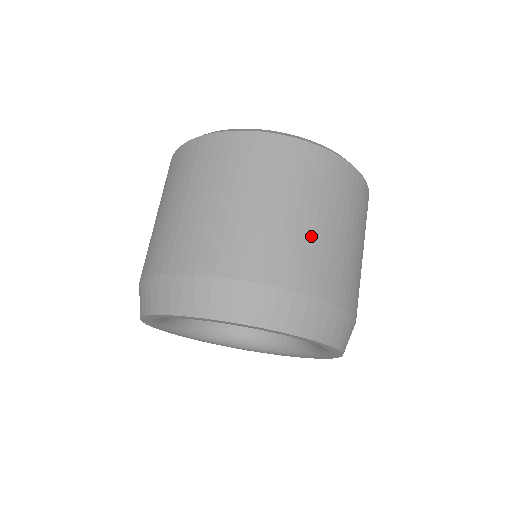
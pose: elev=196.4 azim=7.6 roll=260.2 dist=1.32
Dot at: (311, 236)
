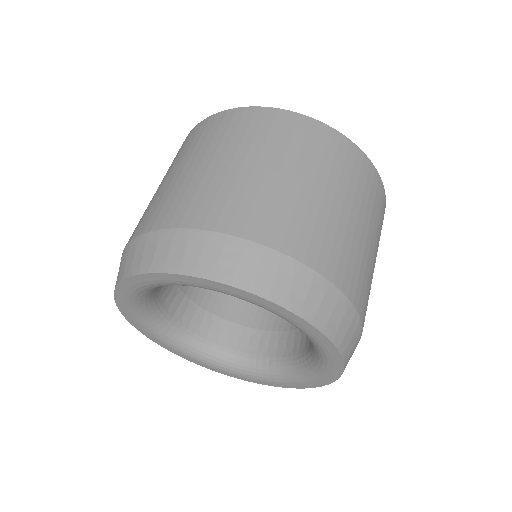
Dot at: occluded
